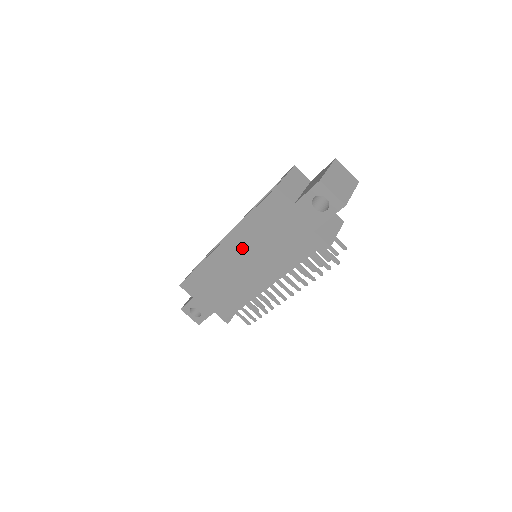
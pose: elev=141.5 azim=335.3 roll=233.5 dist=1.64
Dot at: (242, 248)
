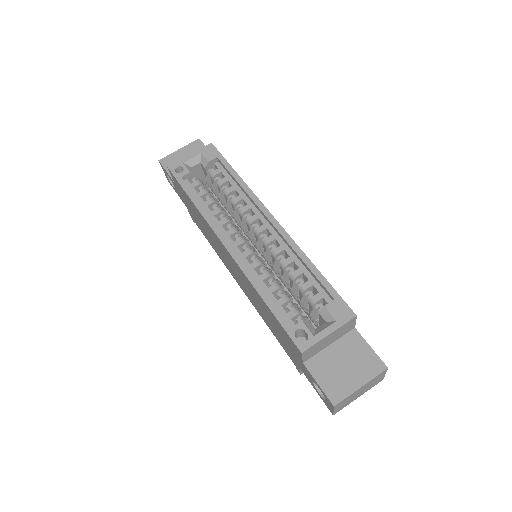
Dot at: (240, 274)
